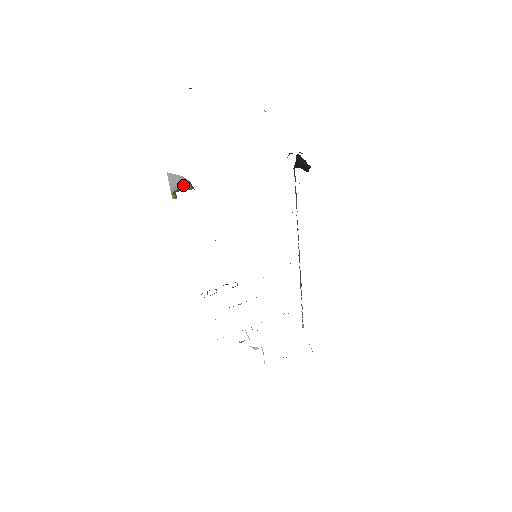
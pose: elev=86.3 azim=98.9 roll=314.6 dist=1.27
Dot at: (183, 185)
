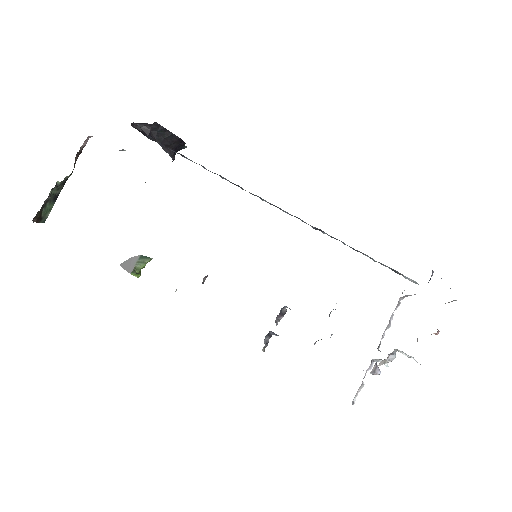
Dot at: (138, 262)
